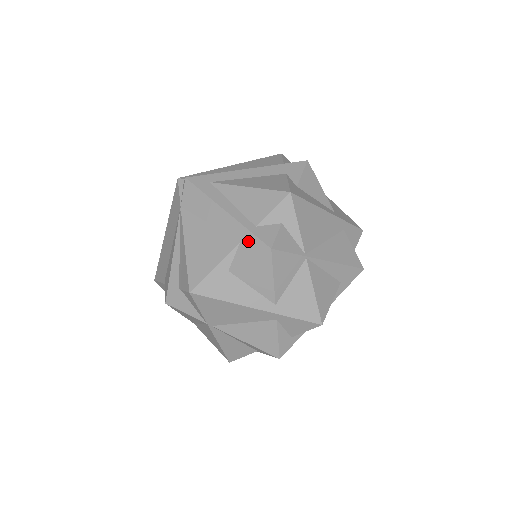
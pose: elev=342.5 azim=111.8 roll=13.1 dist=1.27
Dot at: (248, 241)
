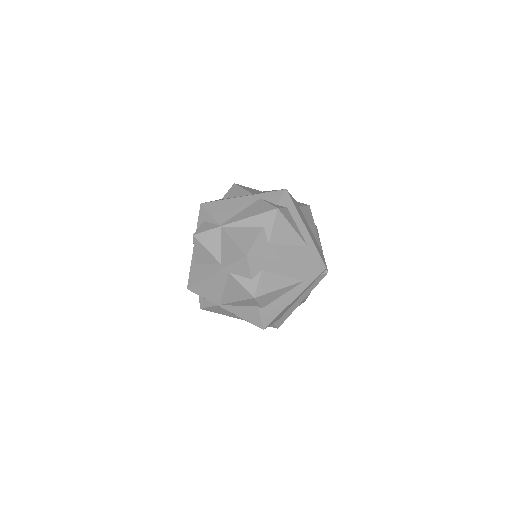
Dot at: occluded
